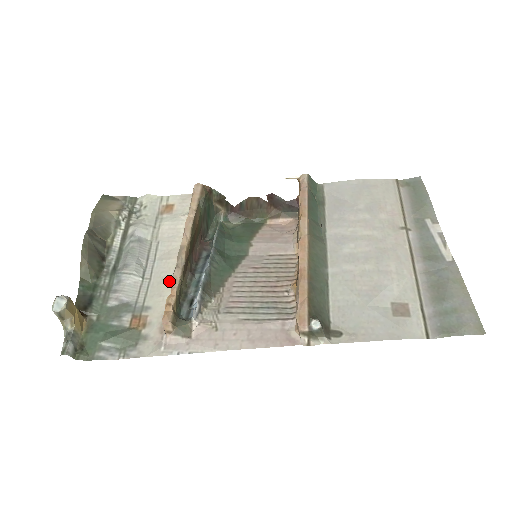
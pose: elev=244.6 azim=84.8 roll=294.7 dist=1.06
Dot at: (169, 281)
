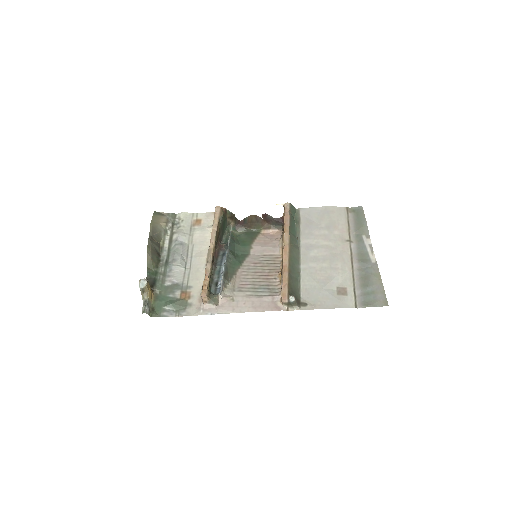
Dot at: (202, 271)
